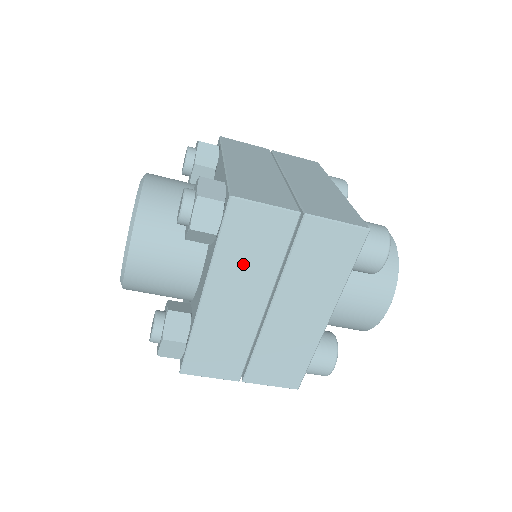
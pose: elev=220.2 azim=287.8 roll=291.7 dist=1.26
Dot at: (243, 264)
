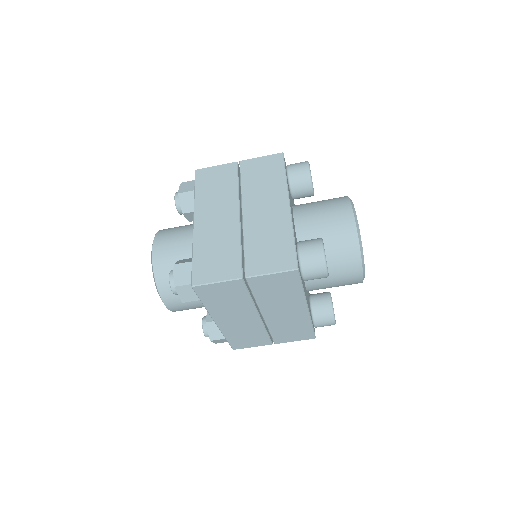
Dot at: (227, 306)
